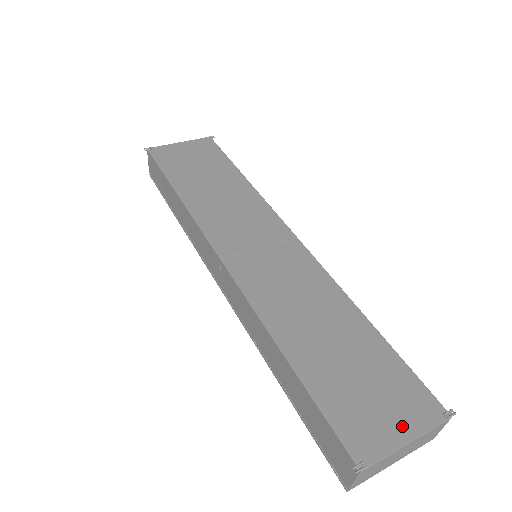
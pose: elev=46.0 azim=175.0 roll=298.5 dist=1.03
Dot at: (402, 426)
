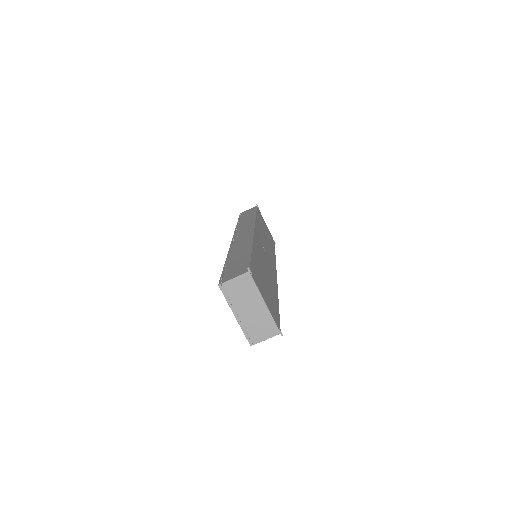
Dot at: (267, 302)
